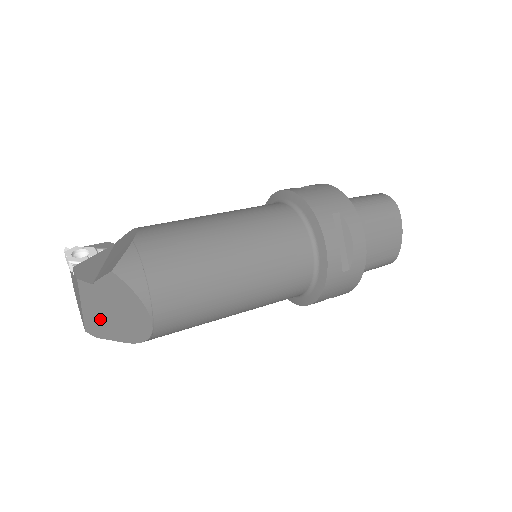
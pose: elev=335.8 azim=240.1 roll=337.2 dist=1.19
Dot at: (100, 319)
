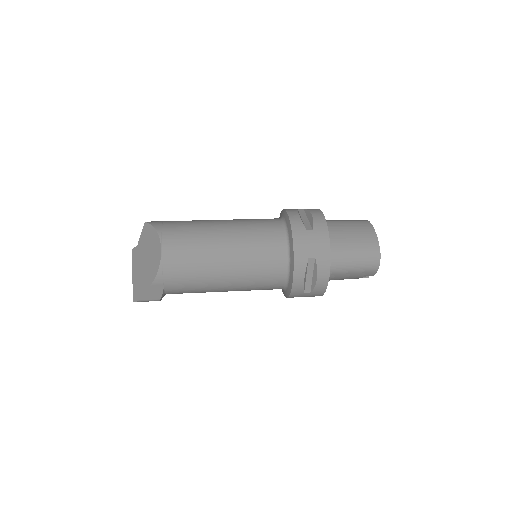
Dot at: (140, 276)
